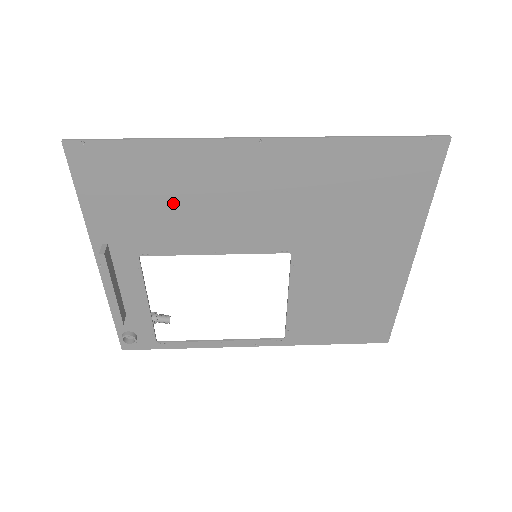
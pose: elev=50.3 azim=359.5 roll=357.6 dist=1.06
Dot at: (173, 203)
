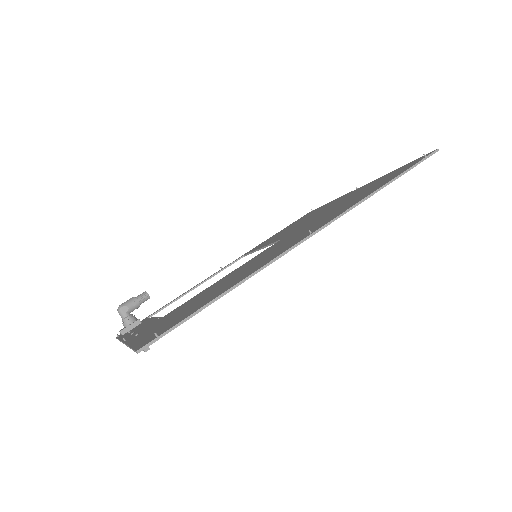
Dot at: occluded
